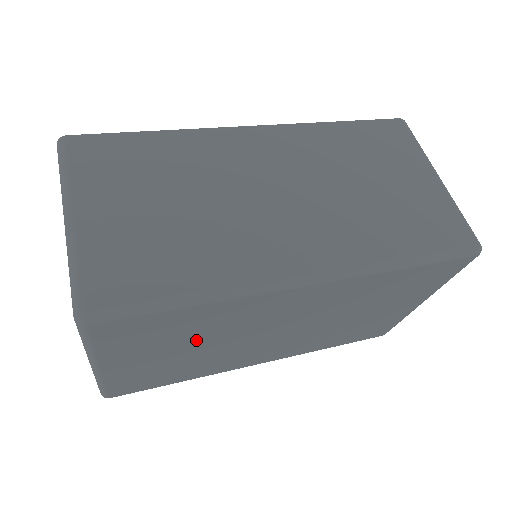
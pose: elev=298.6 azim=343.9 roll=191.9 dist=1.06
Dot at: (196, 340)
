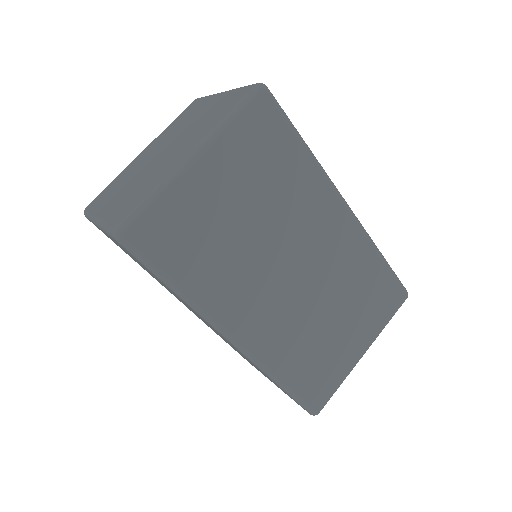
Dot at: (264, 202)
